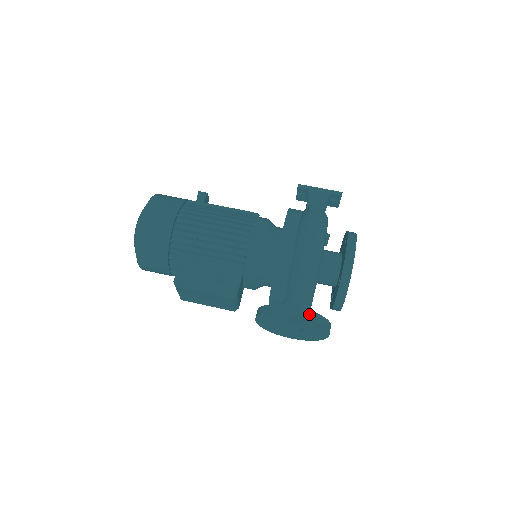
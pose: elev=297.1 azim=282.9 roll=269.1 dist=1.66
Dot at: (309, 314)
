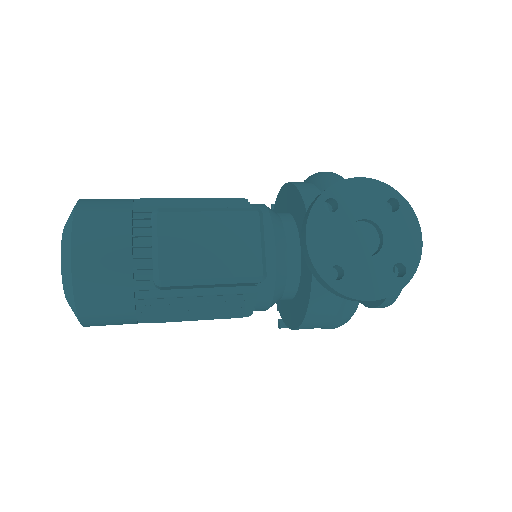
Dot at: occluded
